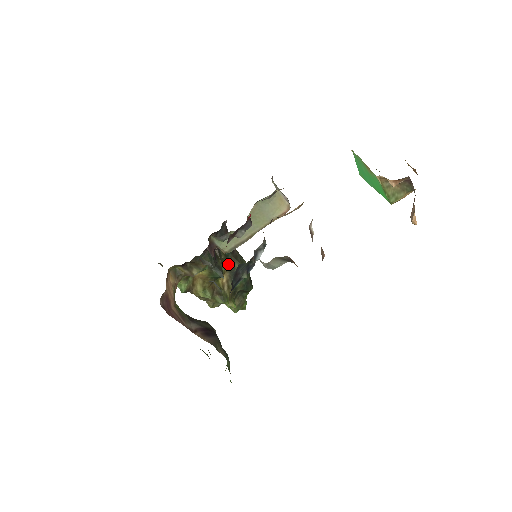
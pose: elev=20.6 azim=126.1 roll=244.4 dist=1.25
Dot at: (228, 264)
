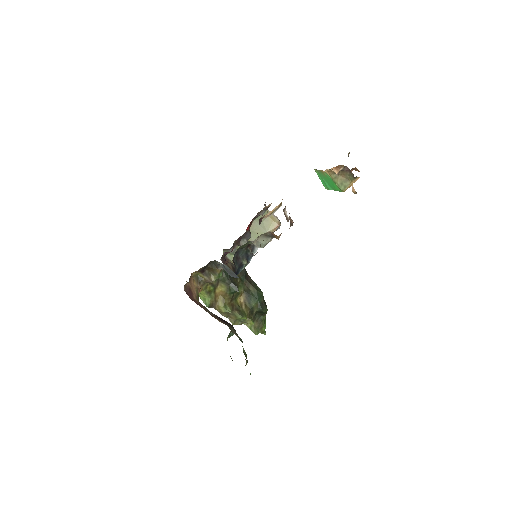
Dot at: (244, 287)
